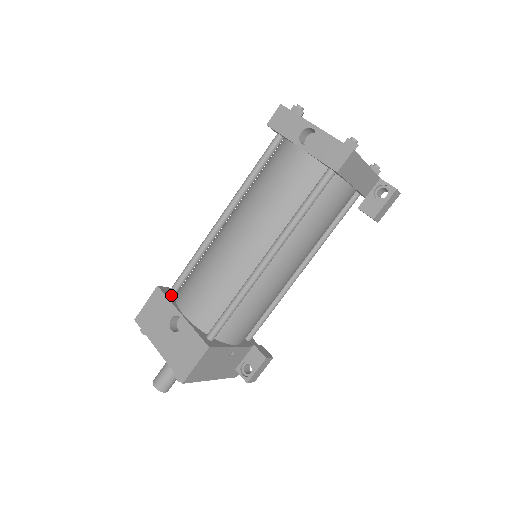
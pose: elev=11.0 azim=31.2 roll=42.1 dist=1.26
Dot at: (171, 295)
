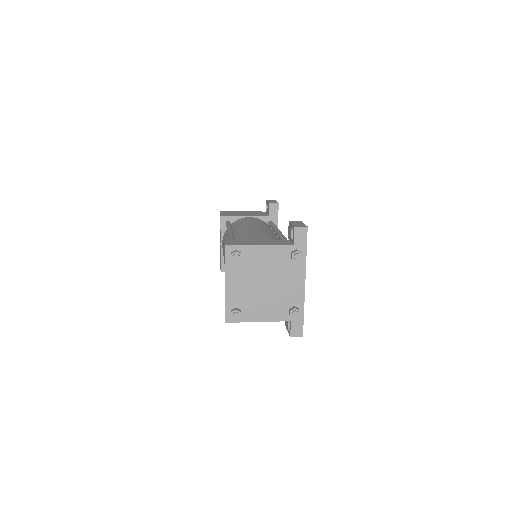
Dot at: occluded
